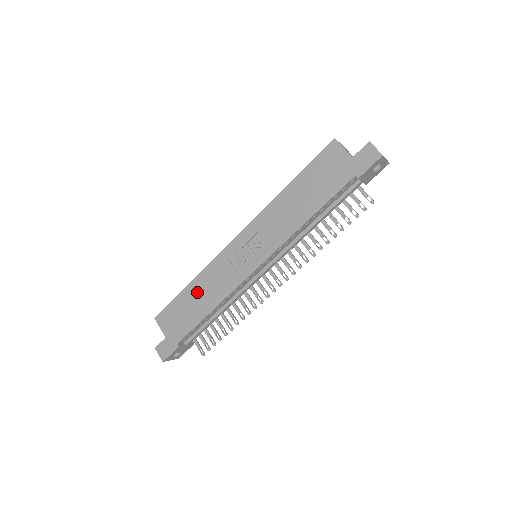
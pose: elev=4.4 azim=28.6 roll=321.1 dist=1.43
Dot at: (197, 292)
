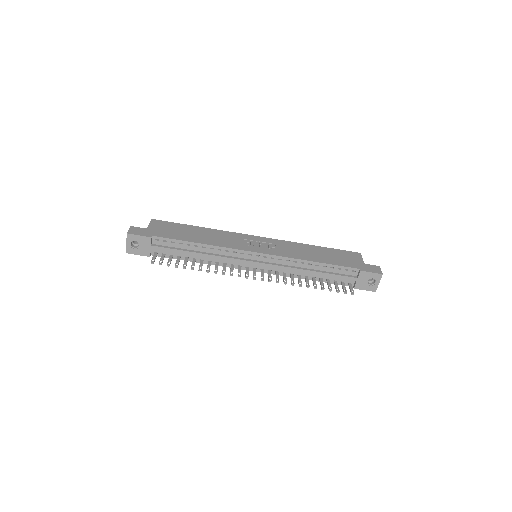
Dot at: (201, 232)
